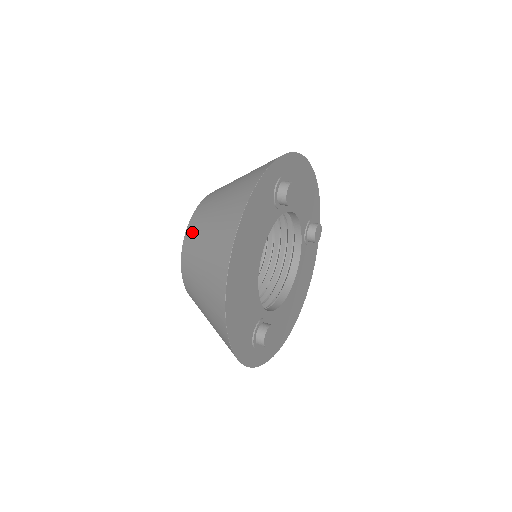
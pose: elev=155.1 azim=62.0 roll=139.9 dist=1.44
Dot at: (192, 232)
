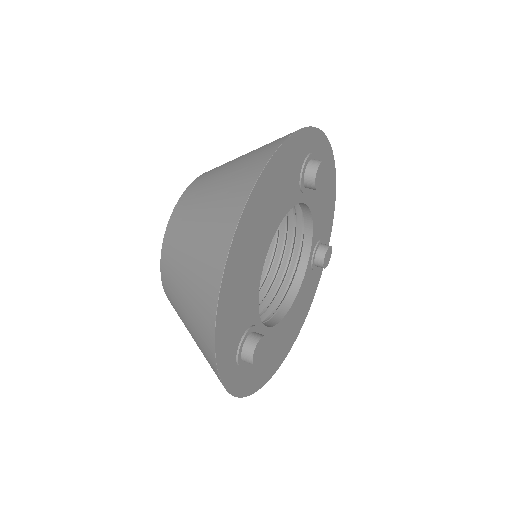
Dot at: (190, 194)
